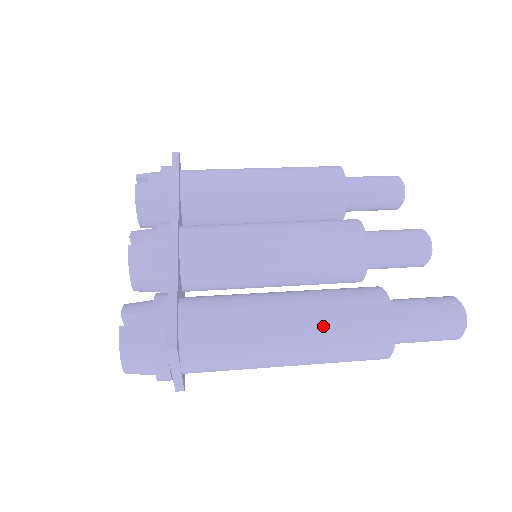
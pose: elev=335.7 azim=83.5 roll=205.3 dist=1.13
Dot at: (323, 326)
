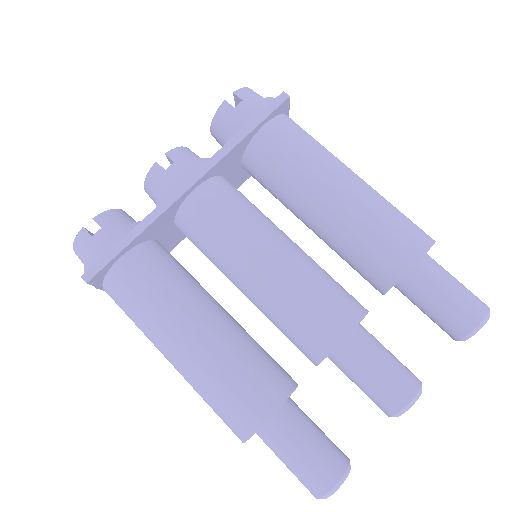
Dot at: (201, 373)
